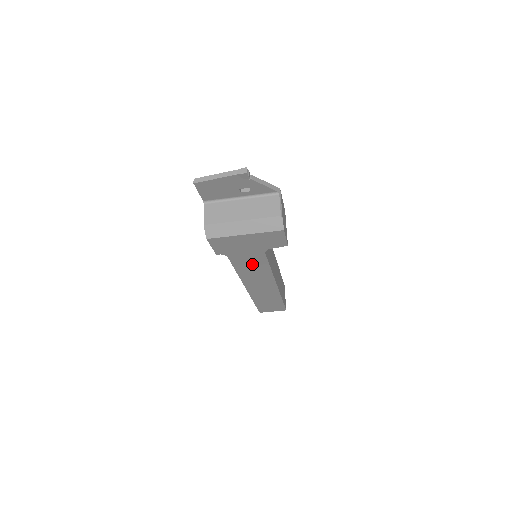
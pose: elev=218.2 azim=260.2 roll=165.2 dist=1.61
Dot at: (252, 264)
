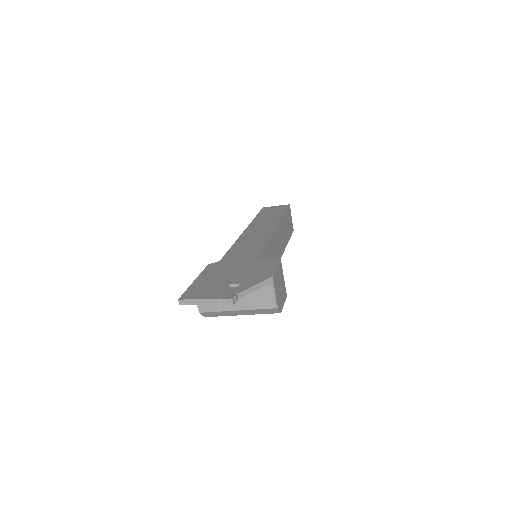
Dot at: occluded
